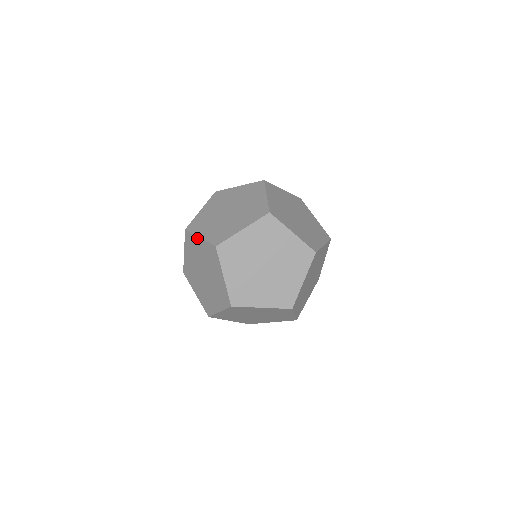
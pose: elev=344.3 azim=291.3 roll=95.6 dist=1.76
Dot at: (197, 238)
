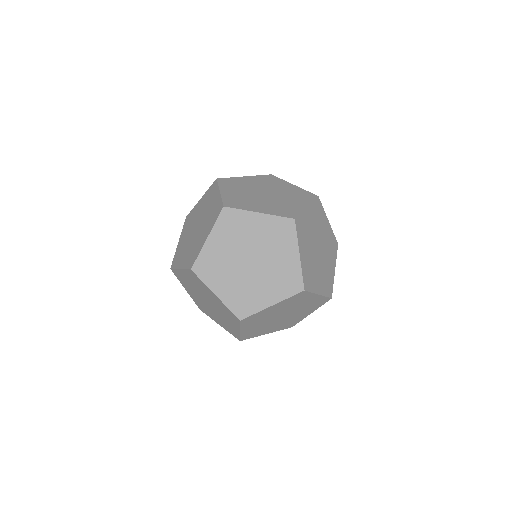
Dot at: (253, 214)
